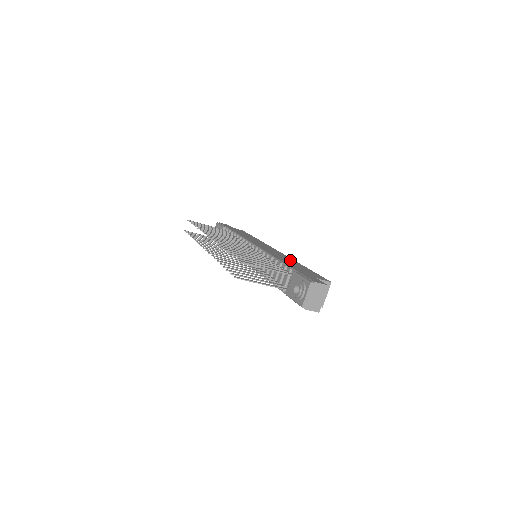
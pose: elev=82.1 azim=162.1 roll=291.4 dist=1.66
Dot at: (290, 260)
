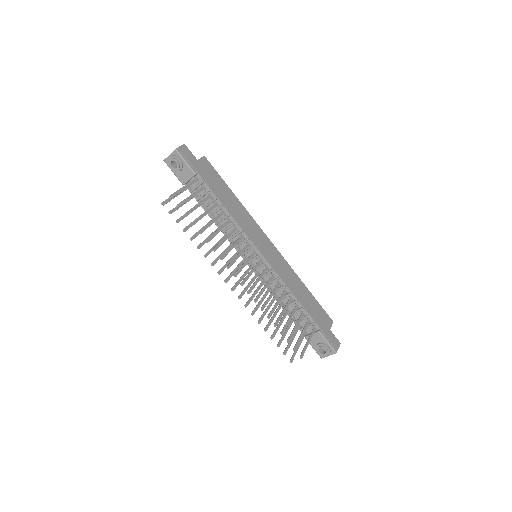
Dot at: (296, 281)
